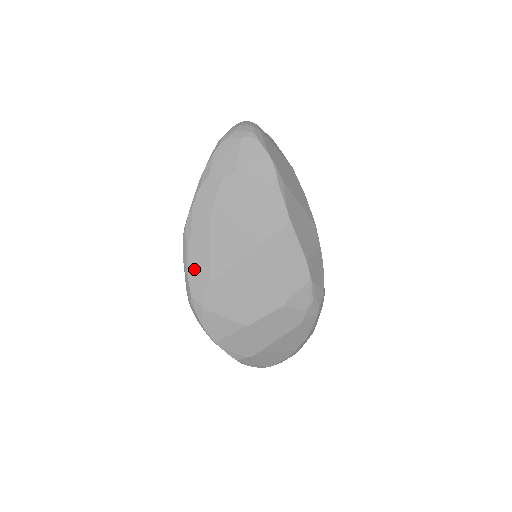
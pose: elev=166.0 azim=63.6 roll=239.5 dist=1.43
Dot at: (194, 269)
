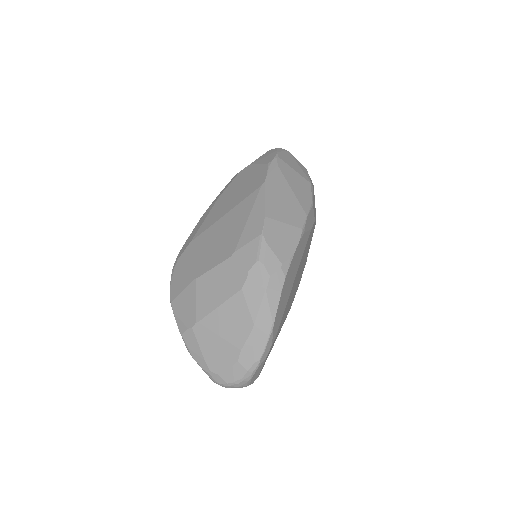
Dot at: (191, 235)
